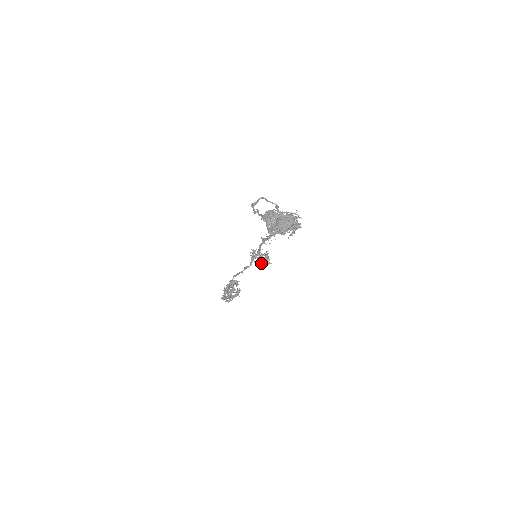
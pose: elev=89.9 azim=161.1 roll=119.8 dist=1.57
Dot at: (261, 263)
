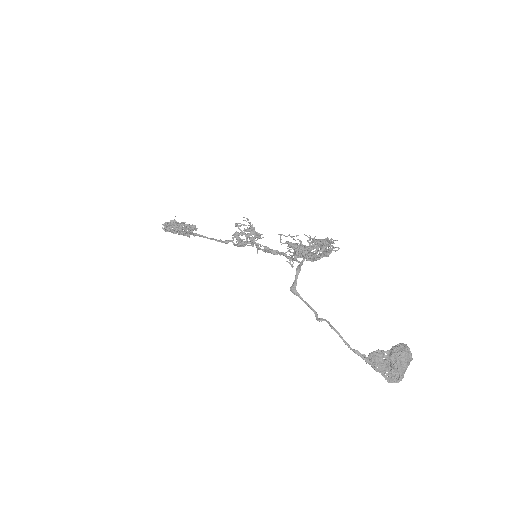
Dot at: occluded
